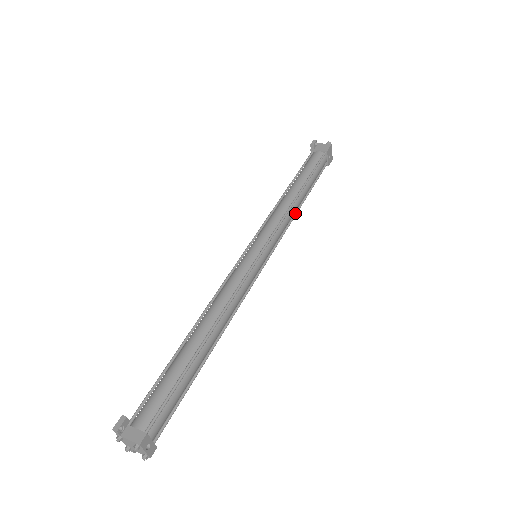
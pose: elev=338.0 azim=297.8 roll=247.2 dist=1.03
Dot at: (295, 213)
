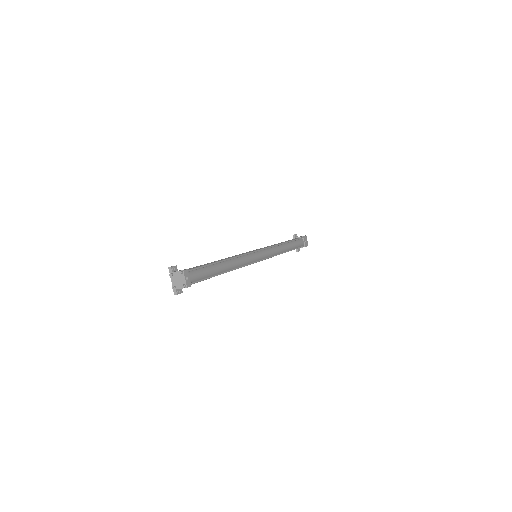
Dot at: (282, 252)
